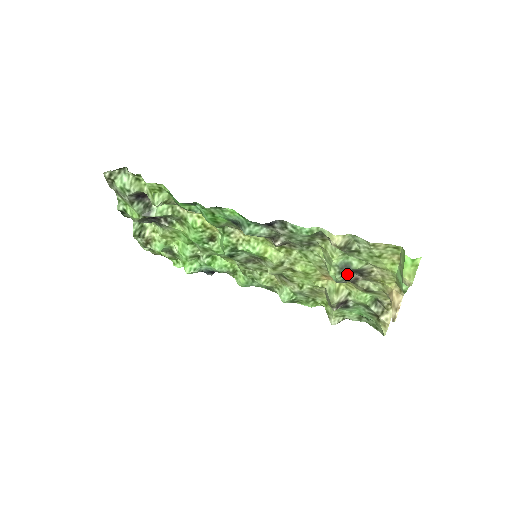
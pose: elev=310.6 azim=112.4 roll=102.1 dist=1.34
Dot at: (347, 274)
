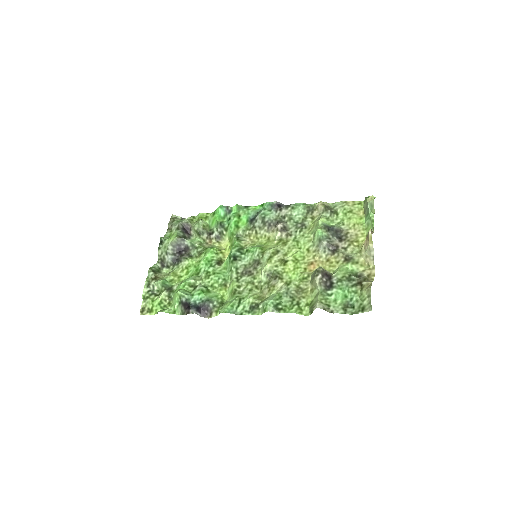
Dot at: (330, 234)
